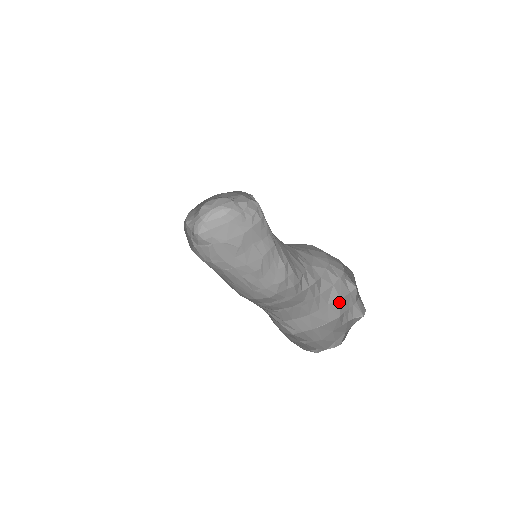
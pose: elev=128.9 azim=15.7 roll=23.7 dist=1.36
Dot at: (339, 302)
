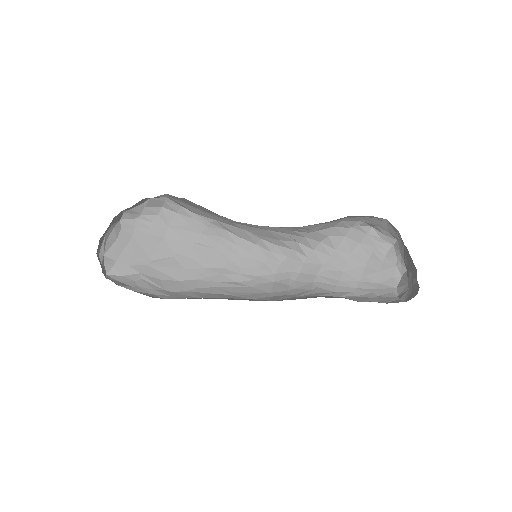
Dot at: (360, 246)
